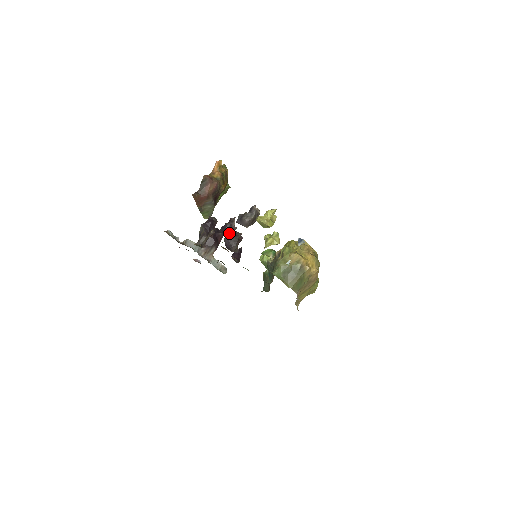
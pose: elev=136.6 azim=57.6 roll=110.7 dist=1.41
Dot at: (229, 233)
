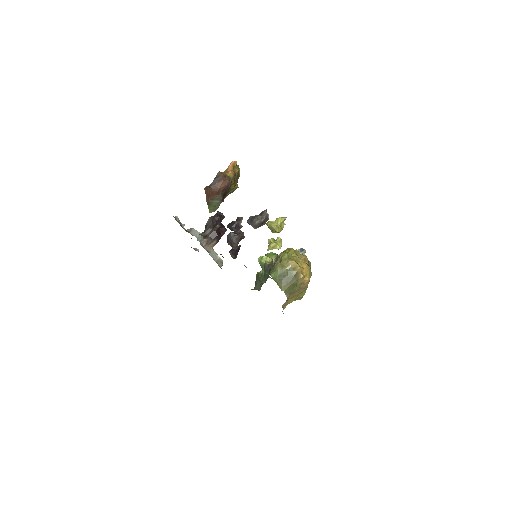
Dot at: (235, 230)
